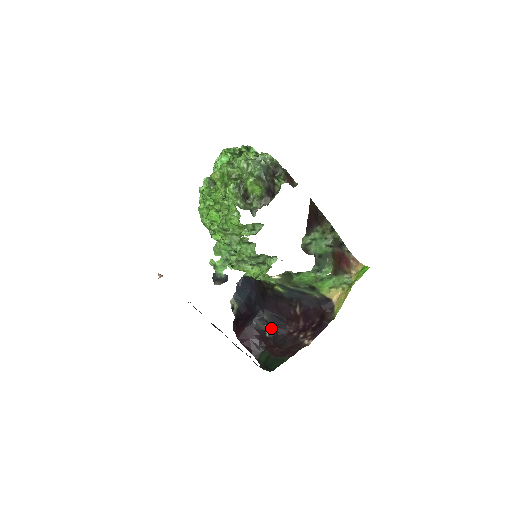
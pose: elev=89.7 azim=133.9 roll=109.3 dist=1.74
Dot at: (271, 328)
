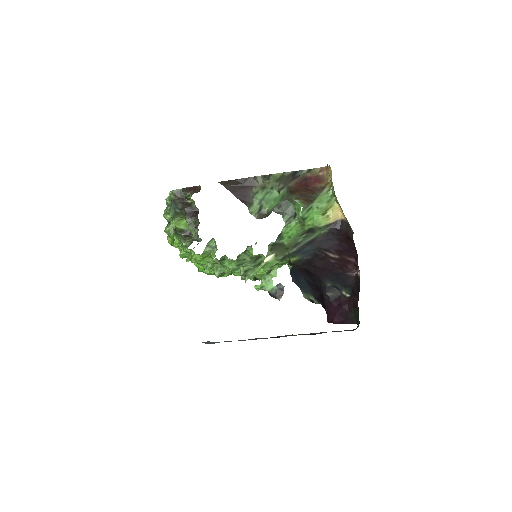
Dot at: (343, 287)
